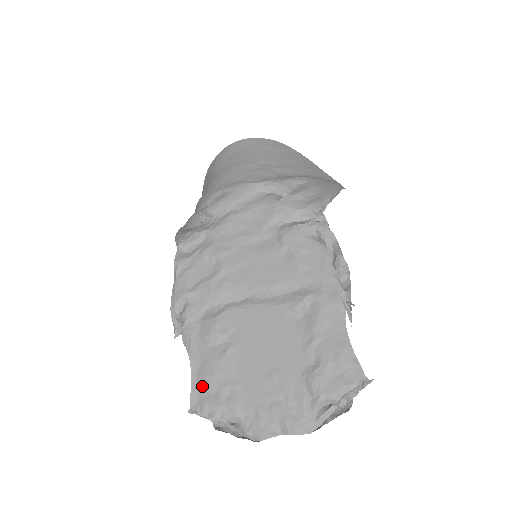
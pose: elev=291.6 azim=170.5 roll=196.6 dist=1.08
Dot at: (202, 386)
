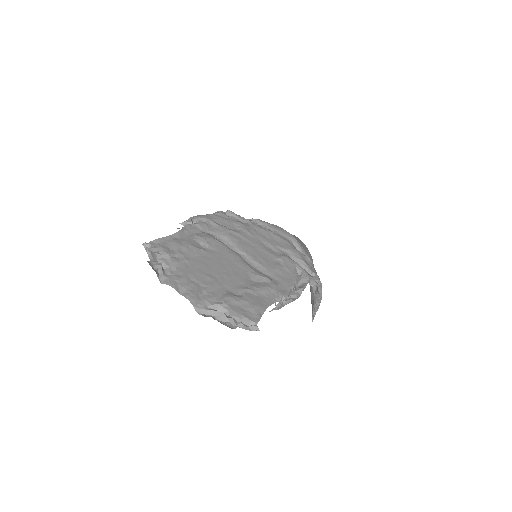
Dot at: (169, 242)
